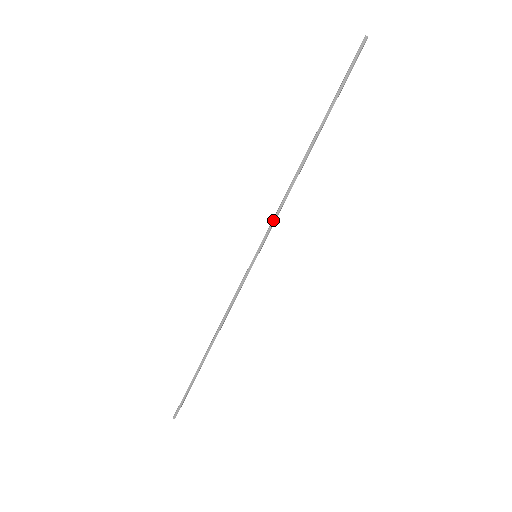
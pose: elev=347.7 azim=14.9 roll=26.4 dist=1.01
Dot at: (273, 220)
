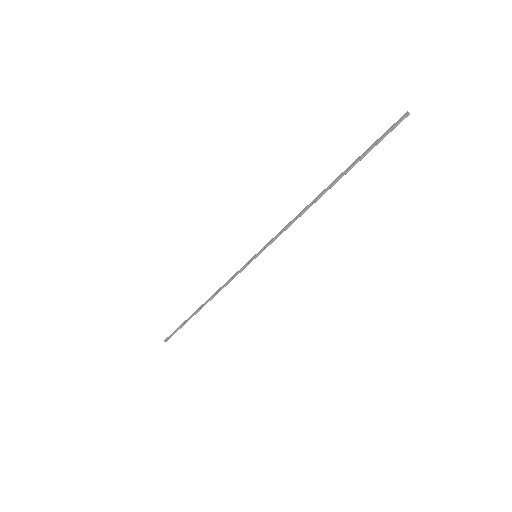
Dot at: (277, 234)
